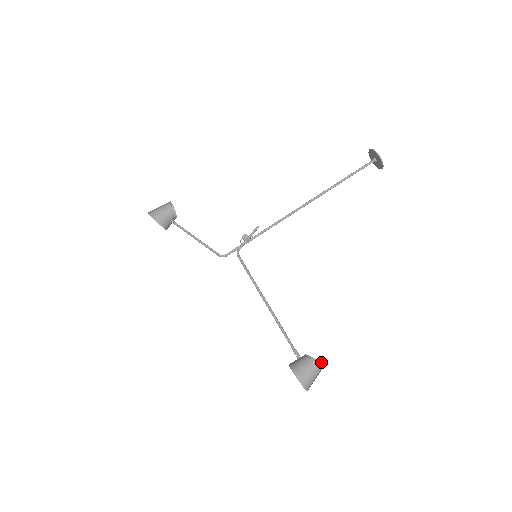
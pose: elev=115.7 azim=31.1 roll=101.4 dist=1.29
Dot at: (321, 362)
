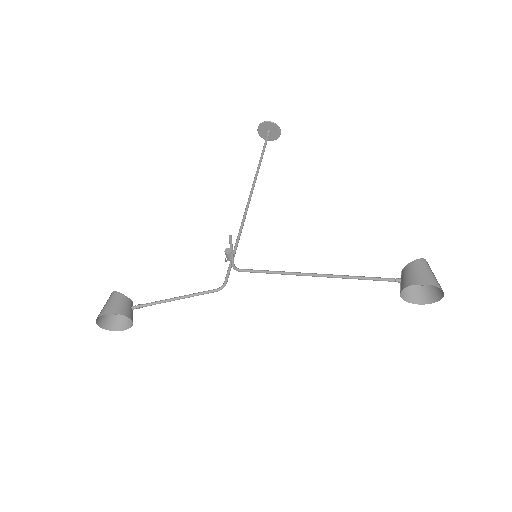
Dot at: (423, 259)
